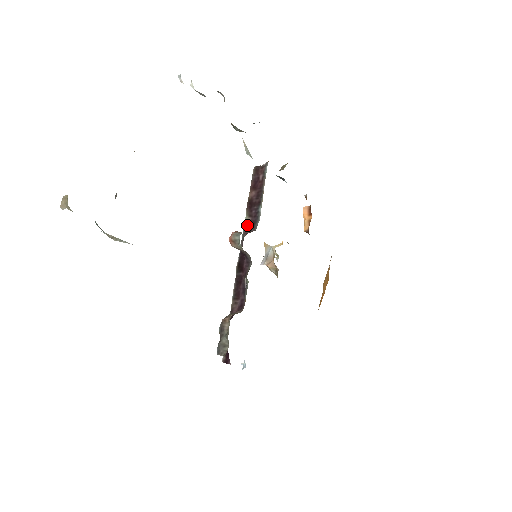
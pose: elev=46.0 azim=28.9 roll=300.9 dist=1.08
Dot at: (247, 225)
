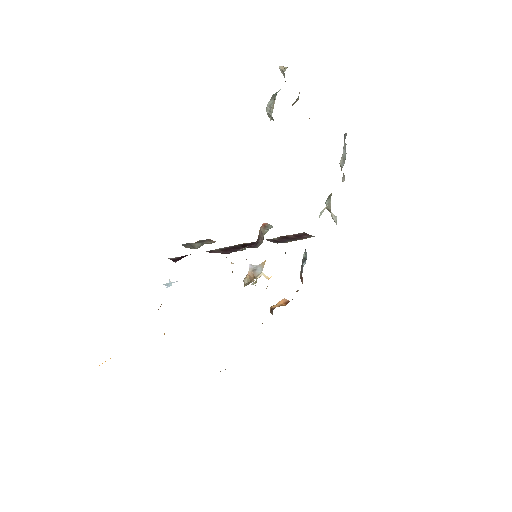
Dot at: (272, 240)
